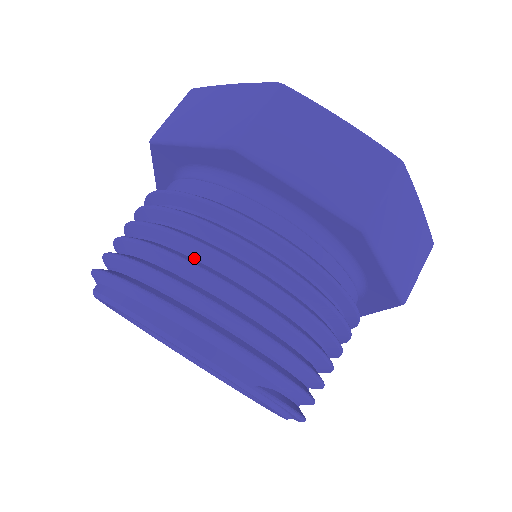
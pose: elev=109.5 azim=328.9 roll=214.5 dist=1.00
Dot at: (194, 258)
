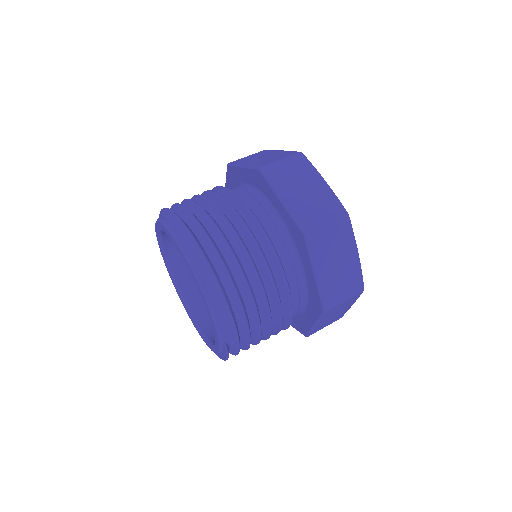
Dot at: (243, 266)
